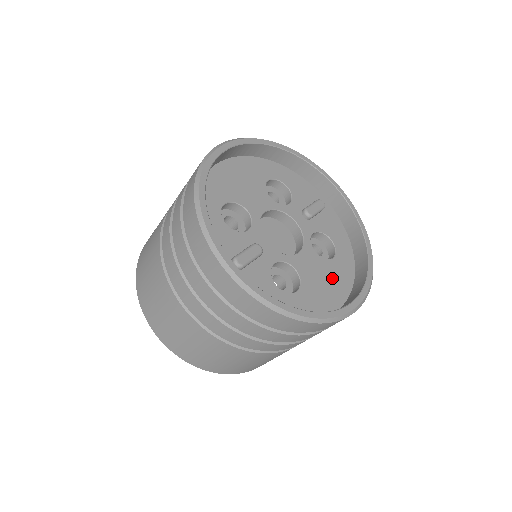
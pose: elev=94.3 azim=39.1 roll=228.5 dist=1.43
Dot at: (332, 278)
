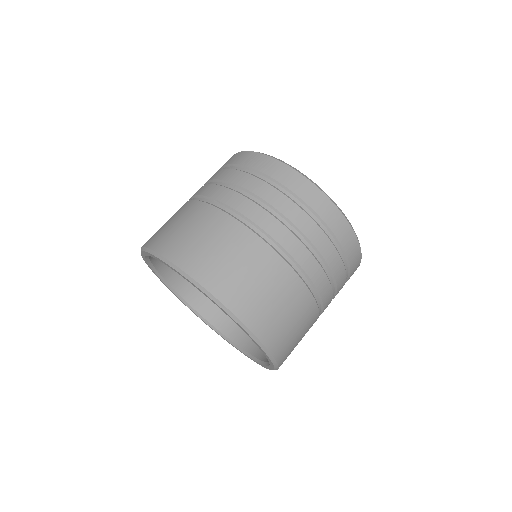
Dot at: occluded
